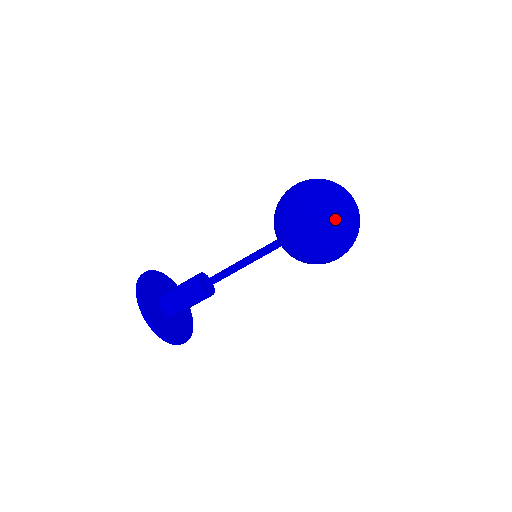
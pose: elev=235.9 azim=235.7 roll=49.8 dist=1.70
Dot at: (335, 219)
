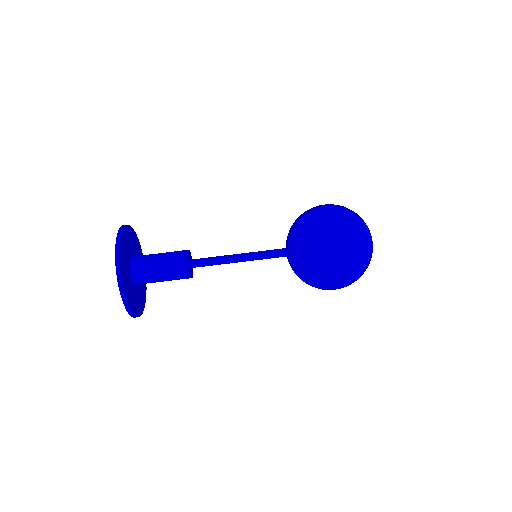
Dot at: (360, 255)
